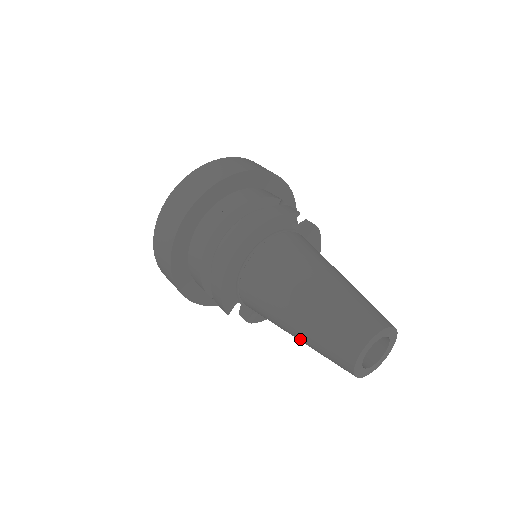
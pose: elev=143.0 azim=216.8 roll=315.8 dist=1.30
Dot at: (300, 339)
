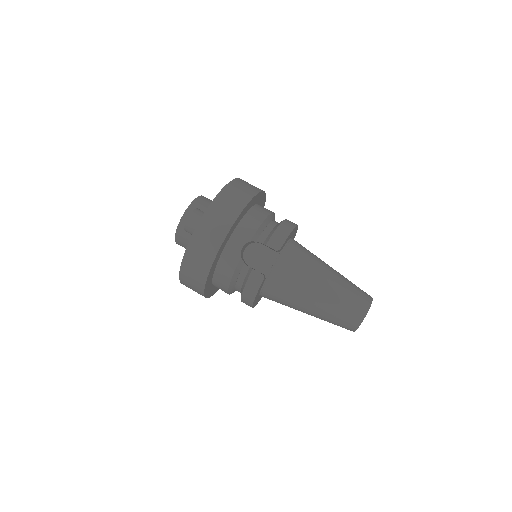
Dot at: occluded
